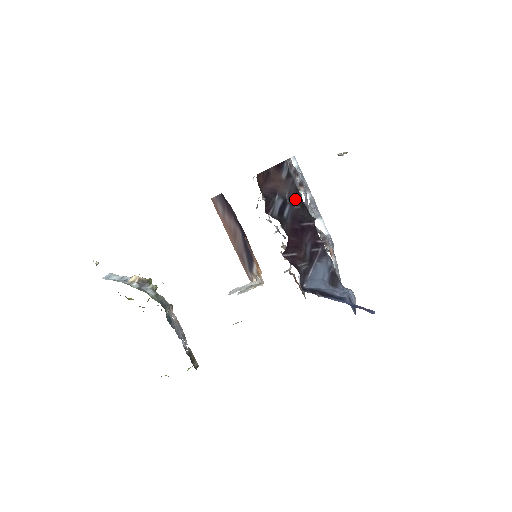
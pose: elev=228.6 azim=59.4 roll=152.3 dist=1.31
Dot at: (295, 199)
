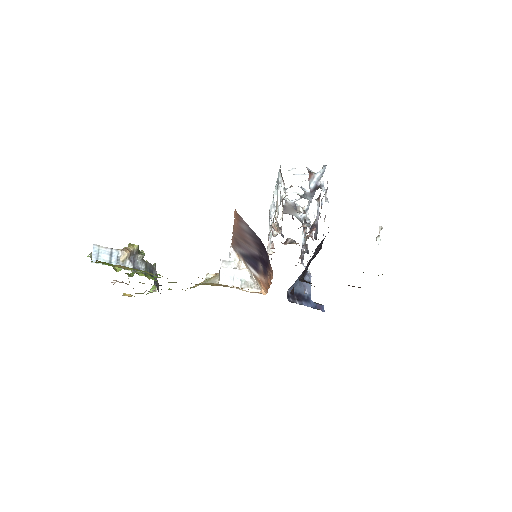
Dot at: occluded
